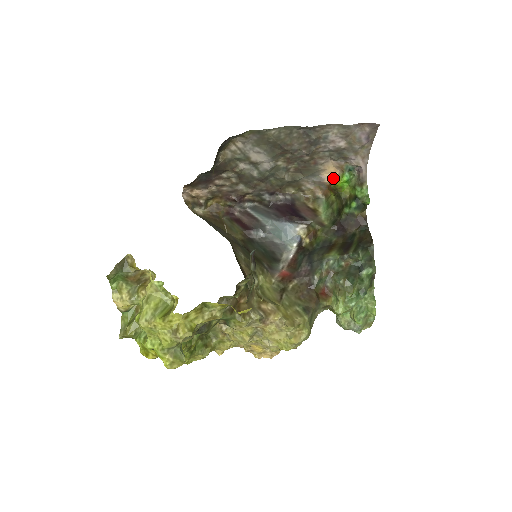
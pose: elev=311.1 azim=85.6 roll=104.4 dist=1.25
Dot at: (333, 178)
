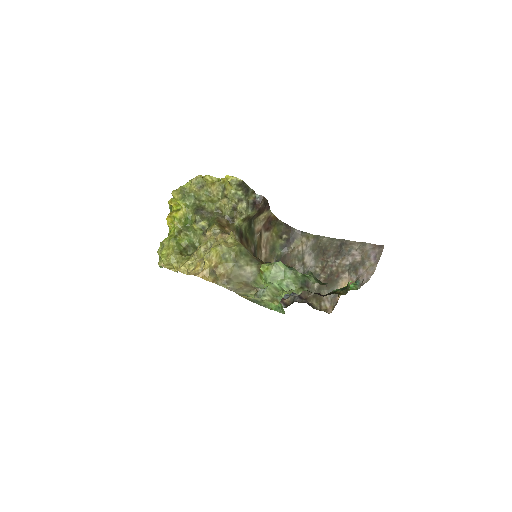
Dot at: occluded
